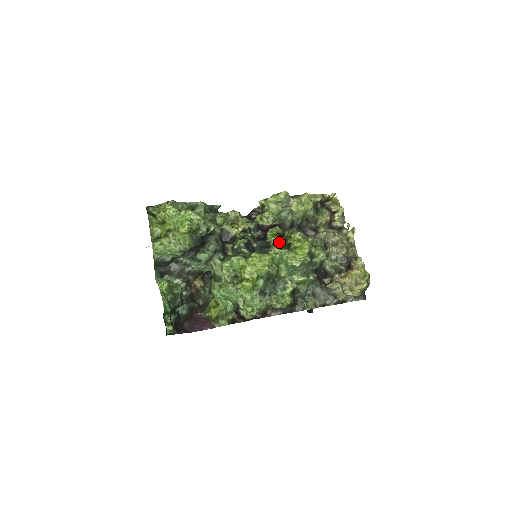
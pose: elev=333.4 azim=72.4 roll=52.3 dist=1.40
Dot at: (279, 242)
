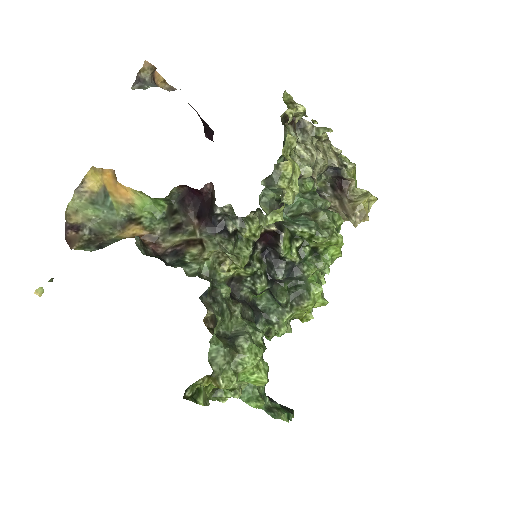
Dot at: (305, 256)
